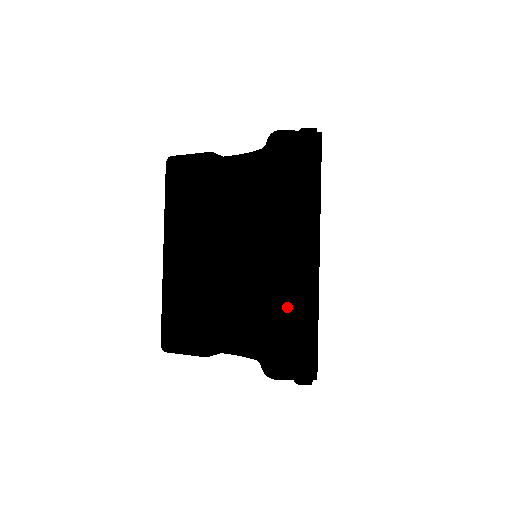
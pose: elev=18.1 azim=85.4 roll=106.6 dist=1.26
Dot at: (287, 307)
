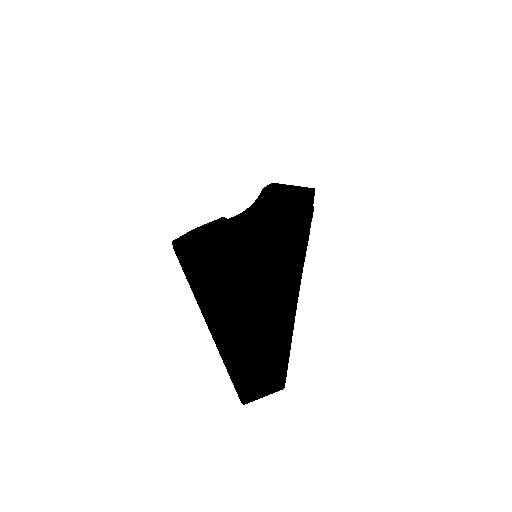
Dot at: occluded
